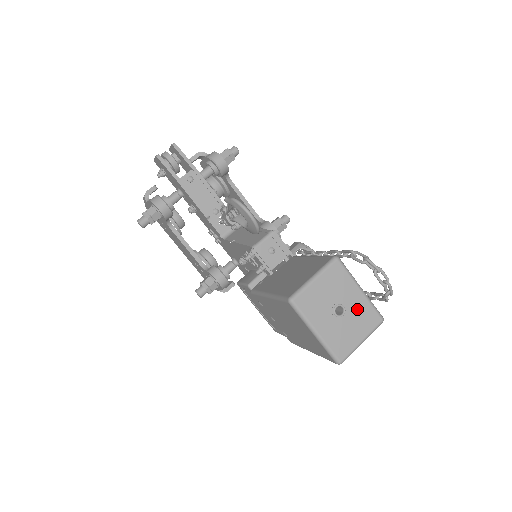
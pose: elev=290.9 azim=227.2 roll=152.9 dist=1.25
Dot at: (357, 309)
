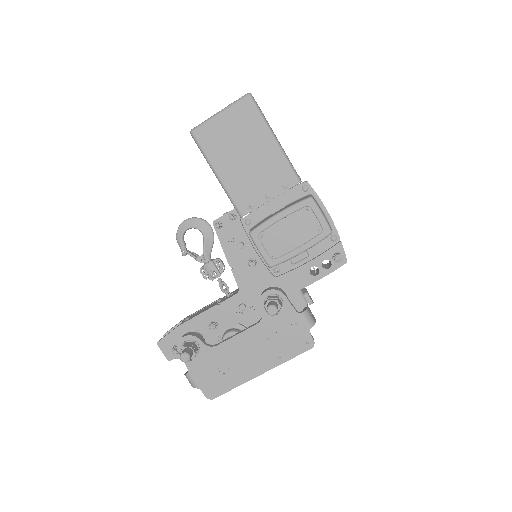
Dot at: occluded
